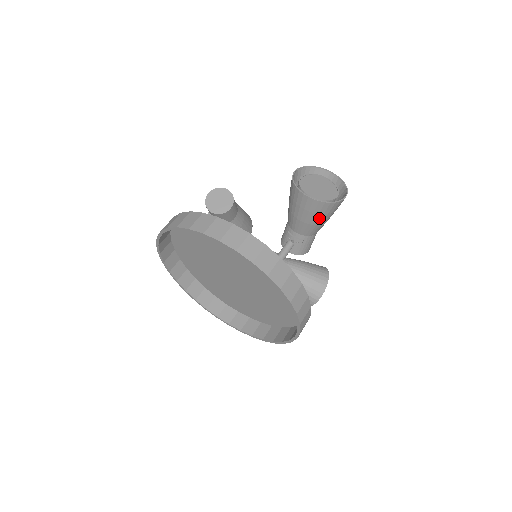
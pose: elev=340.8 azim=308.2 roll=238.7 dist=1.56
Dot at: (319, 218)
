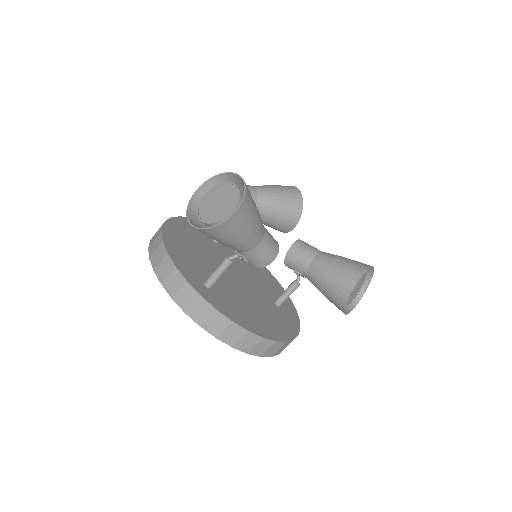
Dot at: (220, 240)
